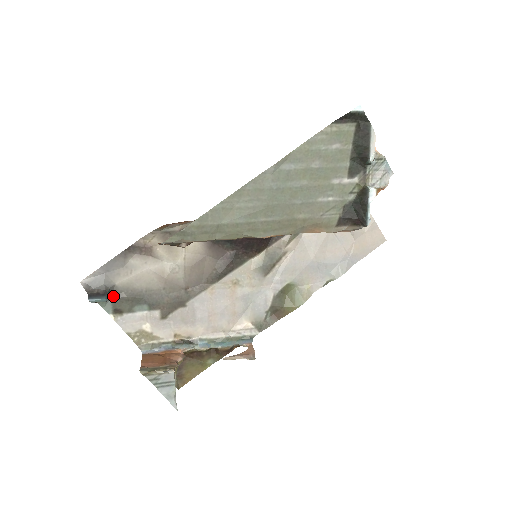
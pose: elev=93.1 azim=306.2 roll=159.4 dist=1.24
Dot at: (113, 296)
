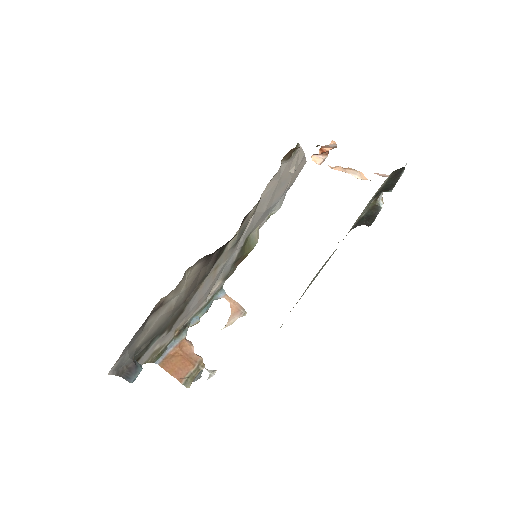
Dot at: (134, 356)
